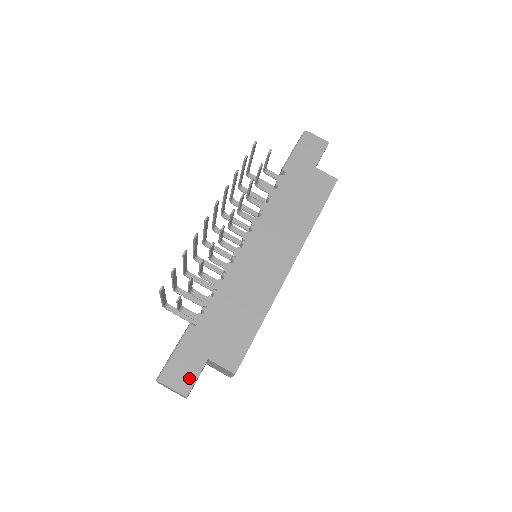
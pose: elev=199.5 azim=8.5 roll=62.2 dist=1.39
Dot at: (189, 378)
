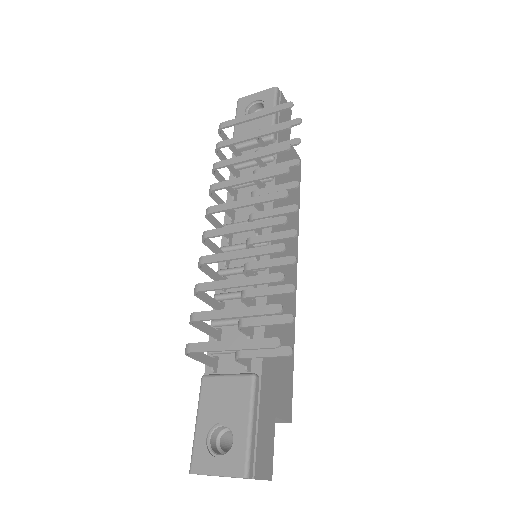
Dot at: (269, 453)
